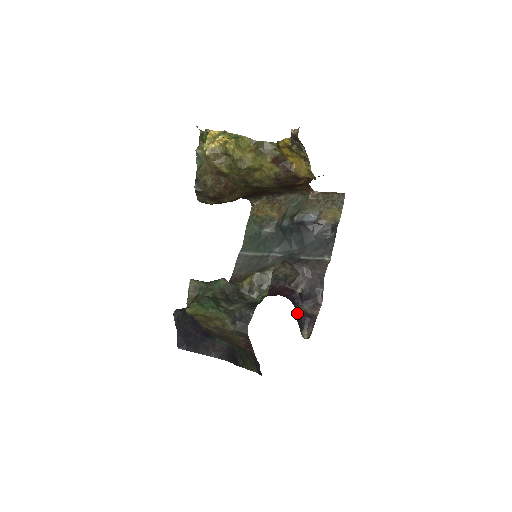
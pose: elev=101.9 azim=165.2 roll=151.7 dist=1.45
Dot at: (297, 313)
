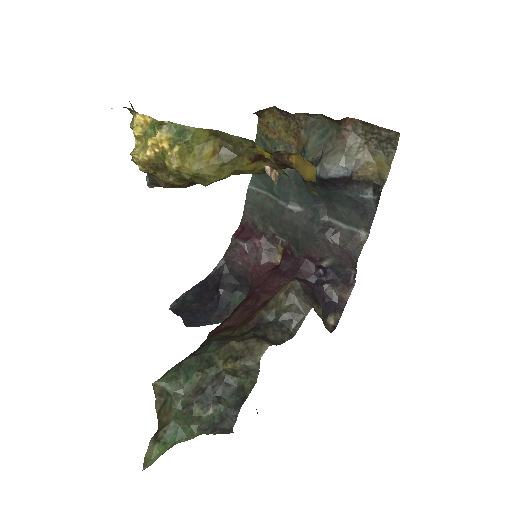
Dot at: (320, 302)
